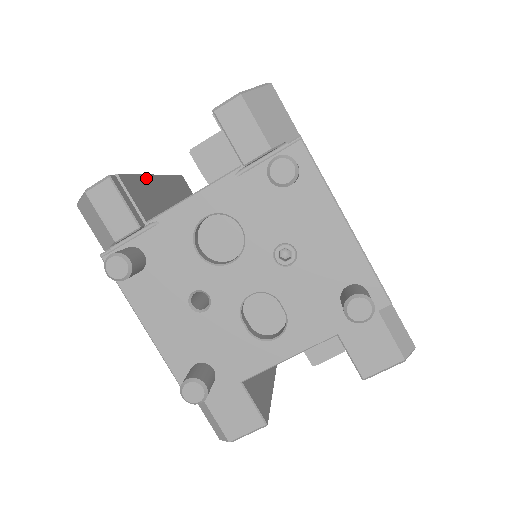
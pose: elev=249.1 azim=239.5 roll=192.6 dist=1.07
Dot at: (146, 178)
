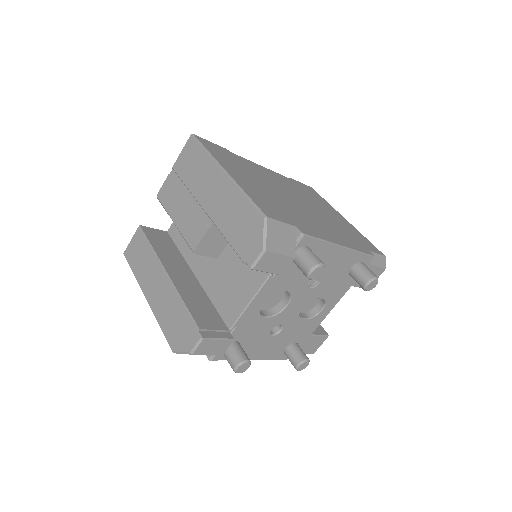
Dot at: (180, 292)
